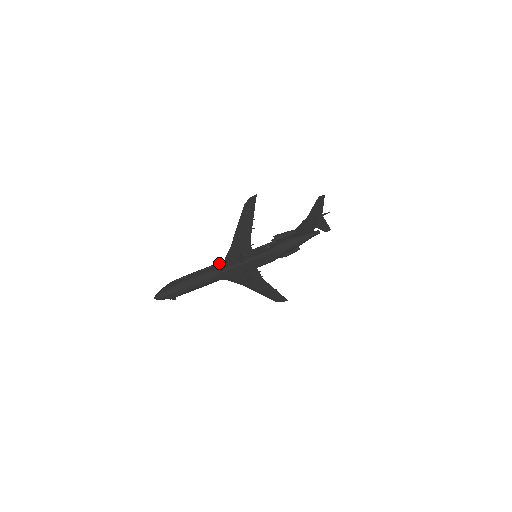
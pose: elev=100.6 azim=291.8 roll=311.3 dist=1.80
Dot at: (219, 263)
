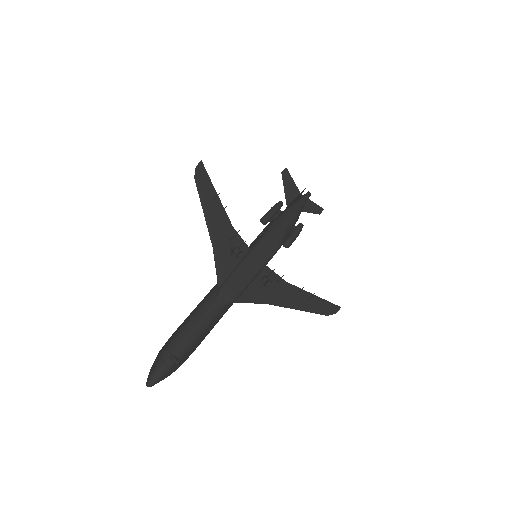
Dot at: occluded
